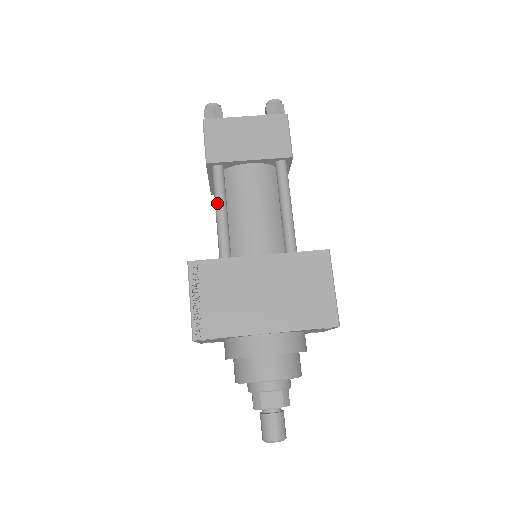
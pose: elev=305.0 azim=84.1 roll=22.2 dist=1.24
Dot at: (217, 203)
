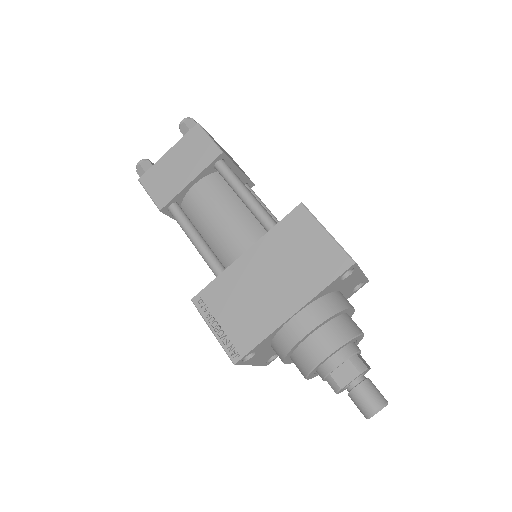
Dot at: (188, 236)
